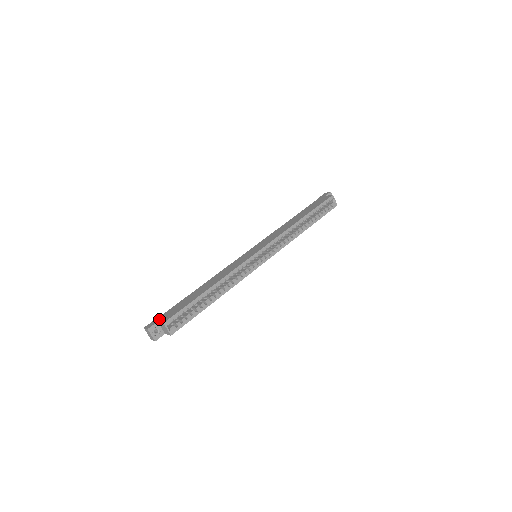
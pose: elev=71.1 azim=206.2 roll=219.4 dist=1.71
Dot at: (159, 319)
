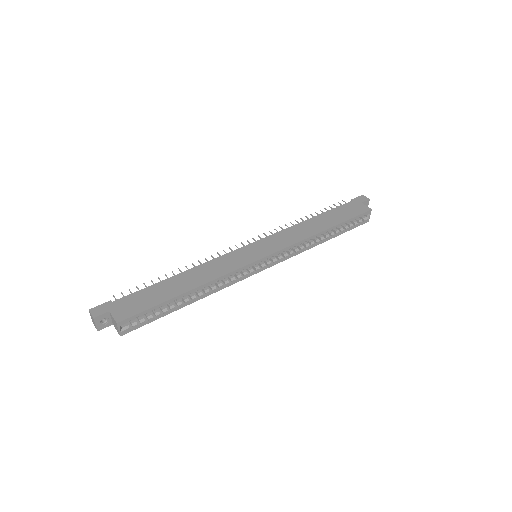
Dot at: (112, 308)
